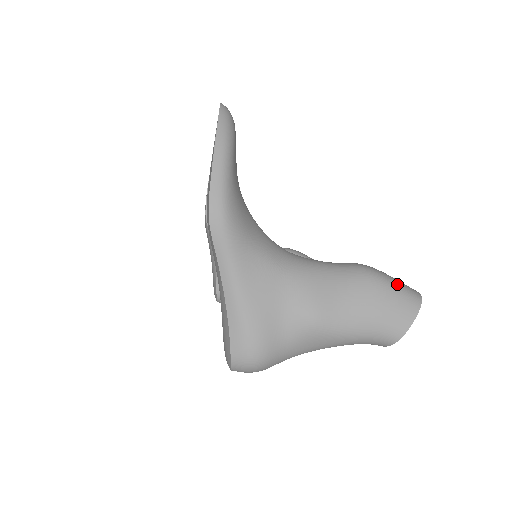
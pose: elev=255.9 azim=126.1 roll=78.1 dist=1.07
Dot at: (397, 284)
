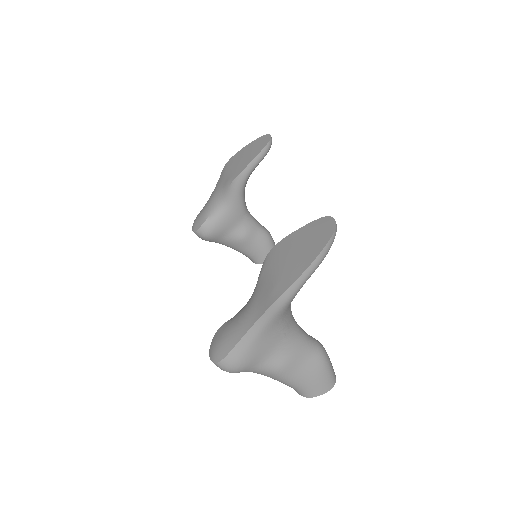
Dot at: (331, 371)
